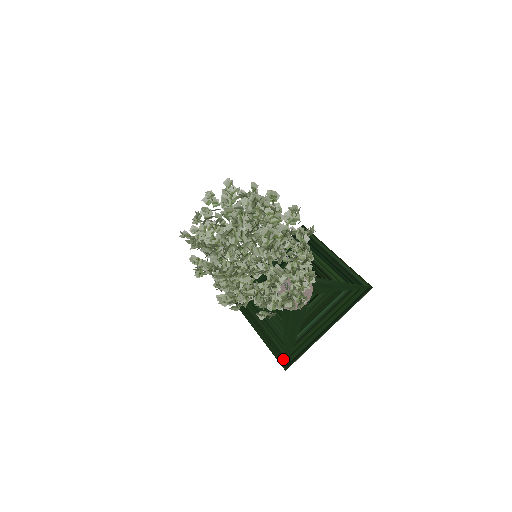
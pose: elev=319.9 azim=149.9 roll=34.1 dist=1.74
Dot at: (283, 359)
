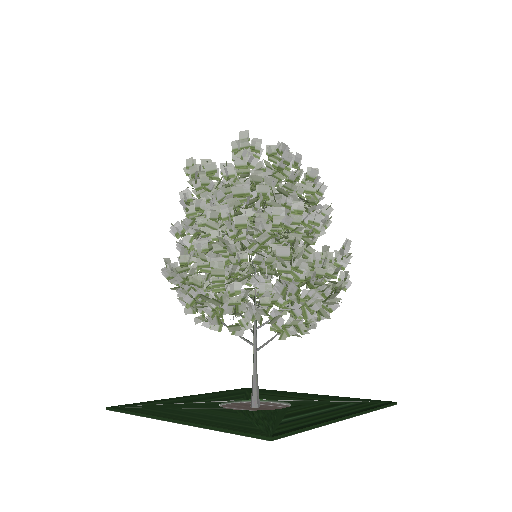
Dot at: (260, 430)
